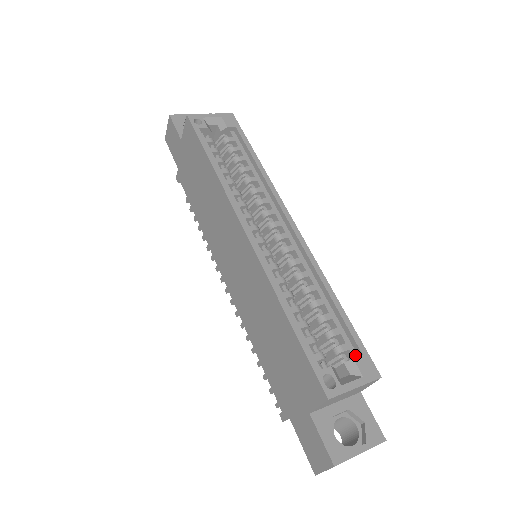
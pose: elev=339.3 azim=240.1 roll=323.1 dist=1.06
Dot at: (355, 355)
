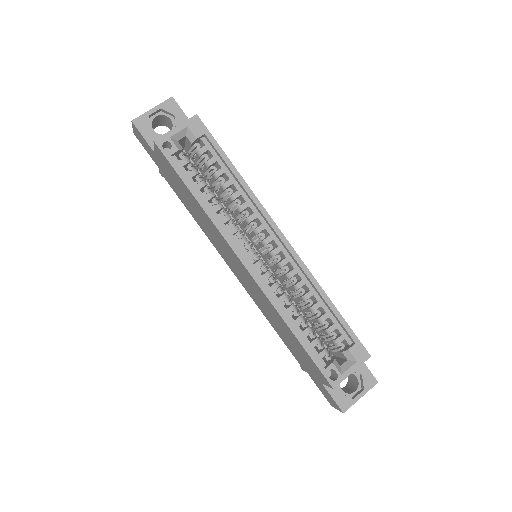
Dot at: (350, 342)
